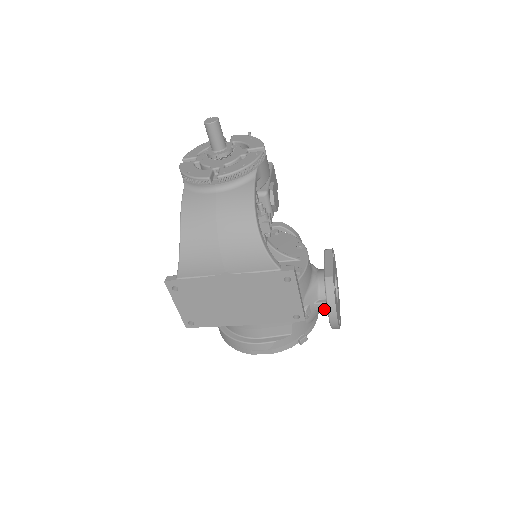
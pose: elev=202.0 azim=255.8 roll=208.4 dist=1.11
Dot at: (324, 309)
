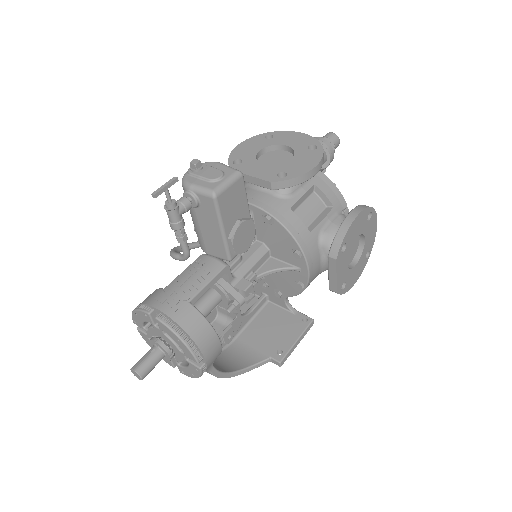
Dot at: occluded
